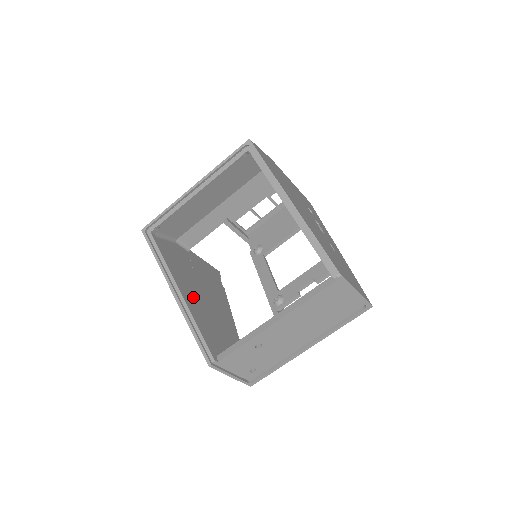
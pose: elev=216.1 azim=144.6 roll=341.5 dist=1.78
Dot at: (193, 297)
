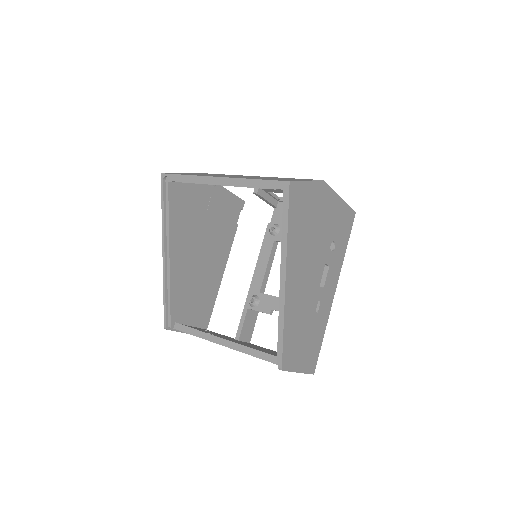
Dot at: (186, 253)
